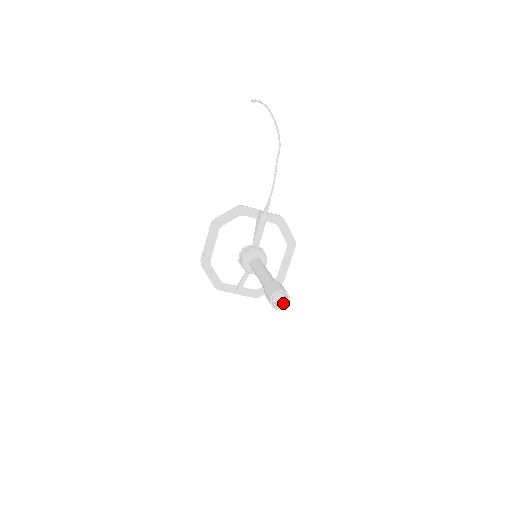
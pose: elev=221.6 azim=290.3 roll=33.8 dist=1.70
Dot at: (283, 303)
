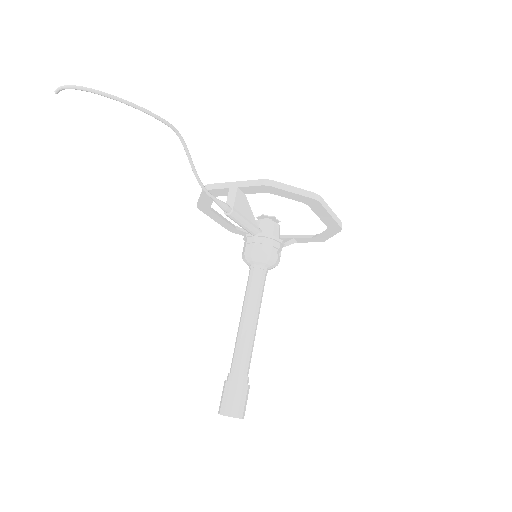
Dot at: occluded
